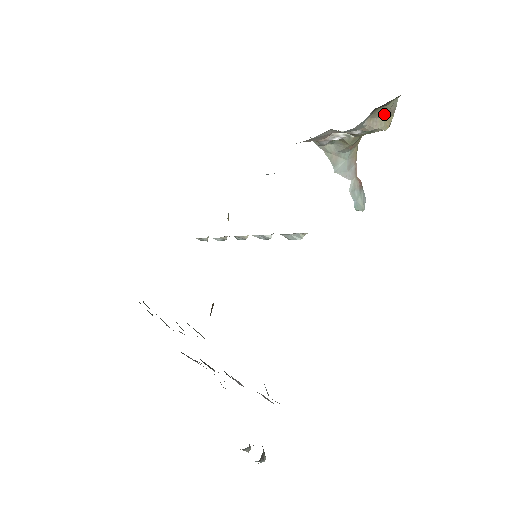
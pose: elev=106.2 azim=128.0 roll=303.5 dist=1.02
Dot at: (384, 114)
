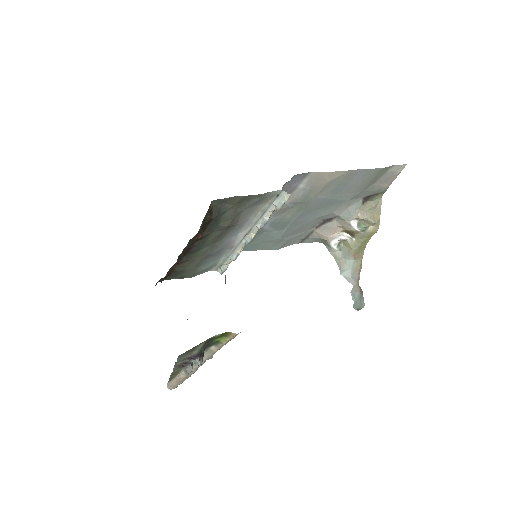
Dot at: (372, 209)
